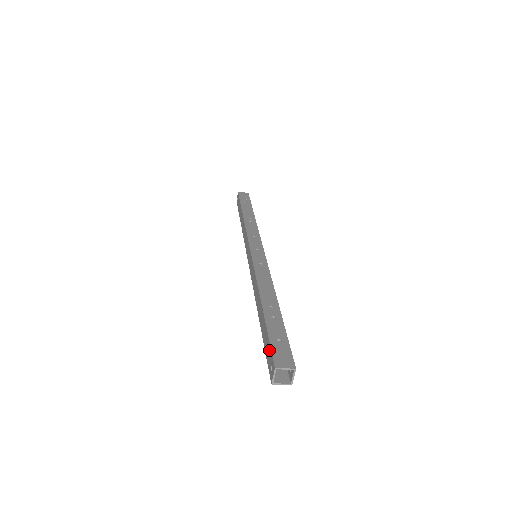
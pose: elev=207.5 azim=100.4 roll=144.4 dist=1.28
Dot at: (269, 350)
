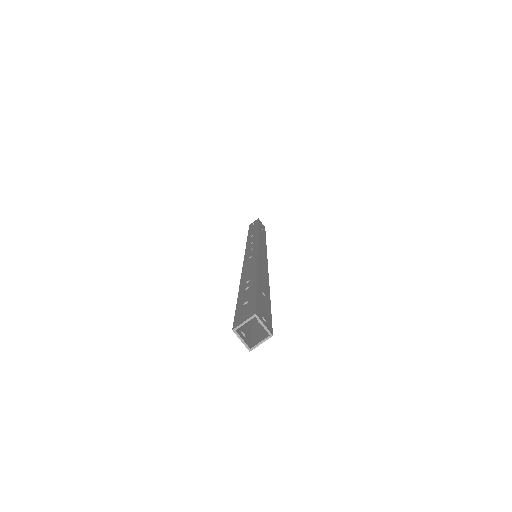
Dot at: occluded
